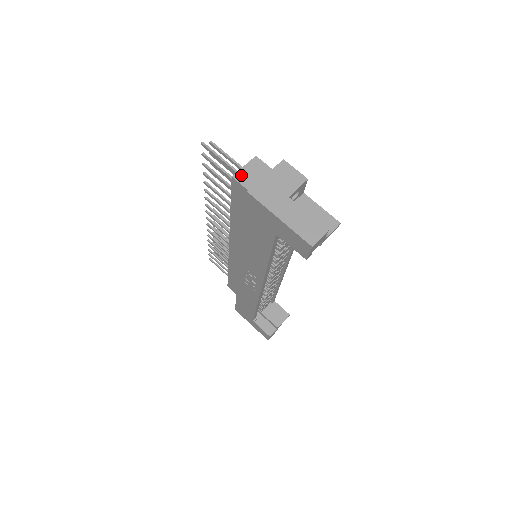
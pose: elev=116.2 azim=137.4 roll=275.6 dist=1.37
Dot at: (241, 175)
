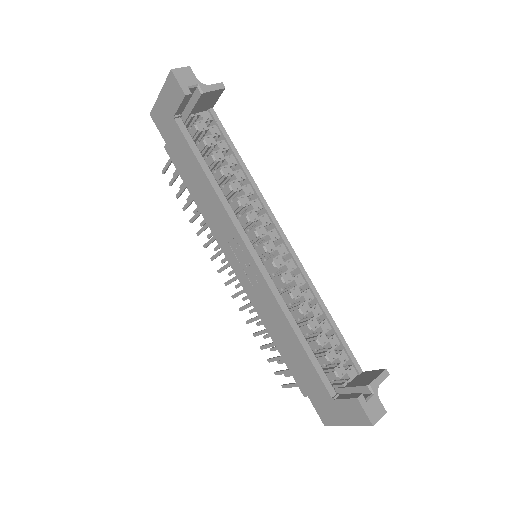
Dot at: occluded
